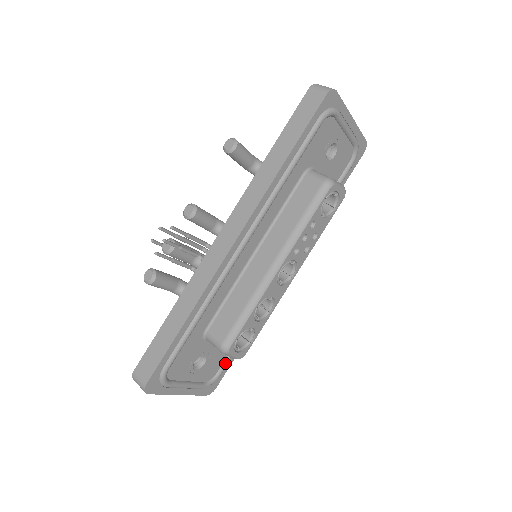
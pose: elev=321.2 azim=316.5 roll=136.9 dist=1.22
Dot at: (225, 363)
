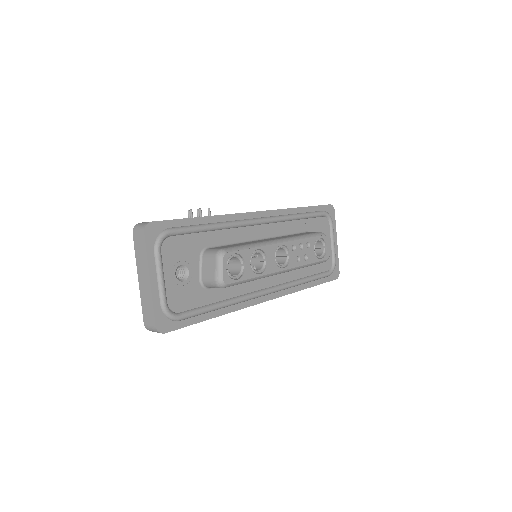
Dot at: (191, 311)
